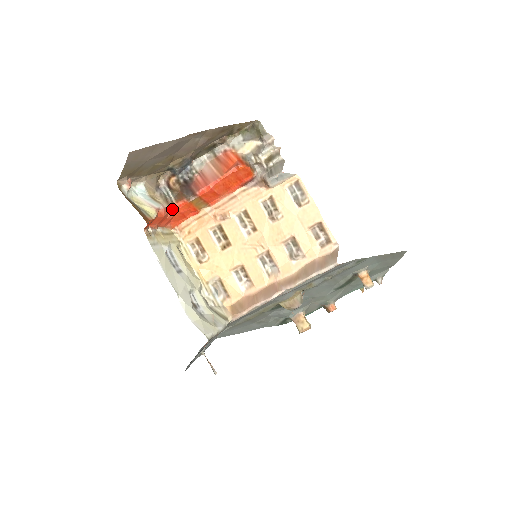
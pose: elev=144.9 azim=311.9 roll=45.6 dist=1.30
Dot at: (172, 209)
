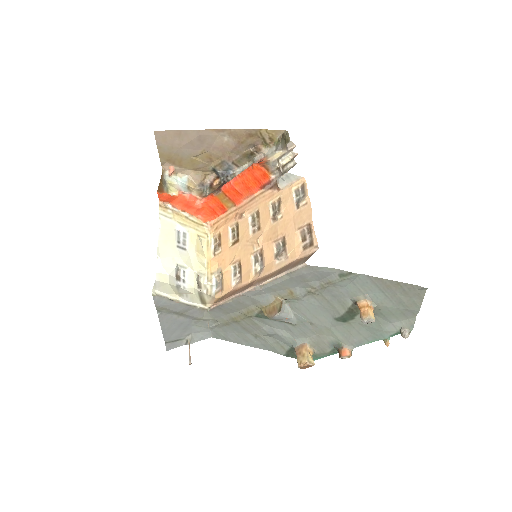
Dot at: (202, 200)
